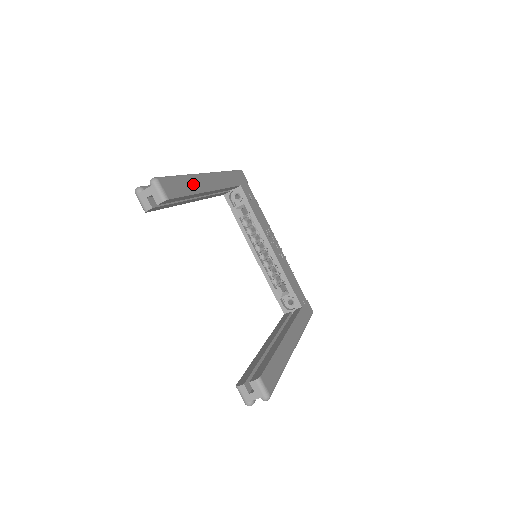
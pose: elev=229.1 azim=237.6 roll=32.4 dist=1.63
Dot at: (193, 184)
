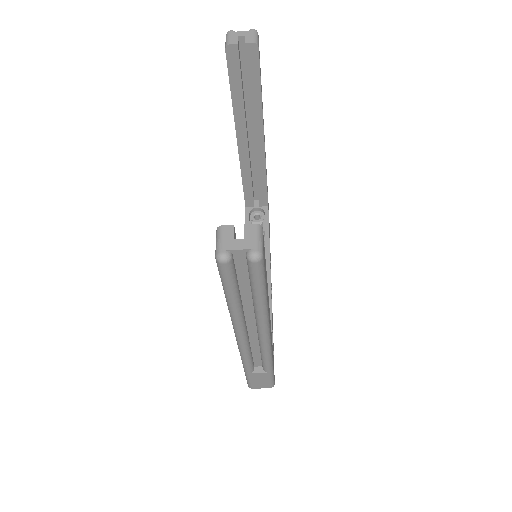
Dot at: (262, 104)
